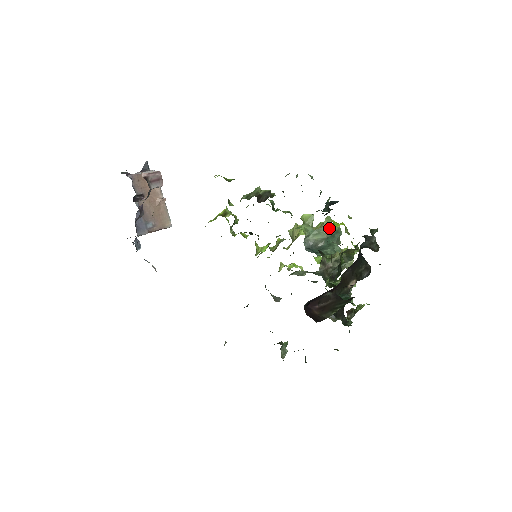
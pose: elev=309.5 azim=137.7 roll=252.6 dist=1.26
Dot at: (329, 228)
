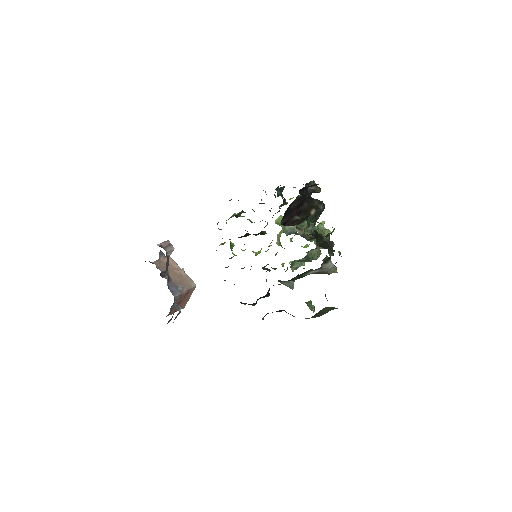
Dot at: occluded
